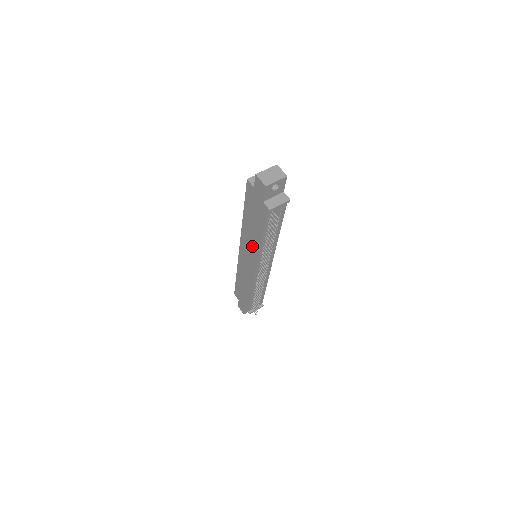
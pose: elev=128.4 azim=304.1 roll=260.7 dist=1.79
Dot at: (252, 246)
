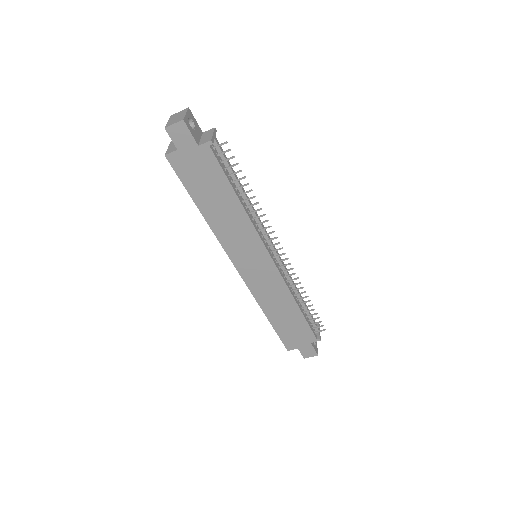
Dot at: (241, 233)
